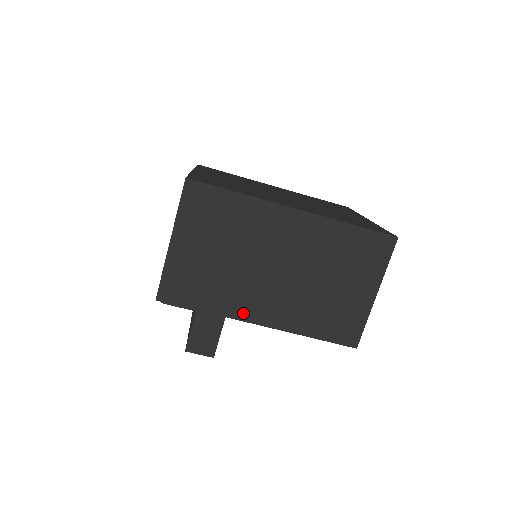
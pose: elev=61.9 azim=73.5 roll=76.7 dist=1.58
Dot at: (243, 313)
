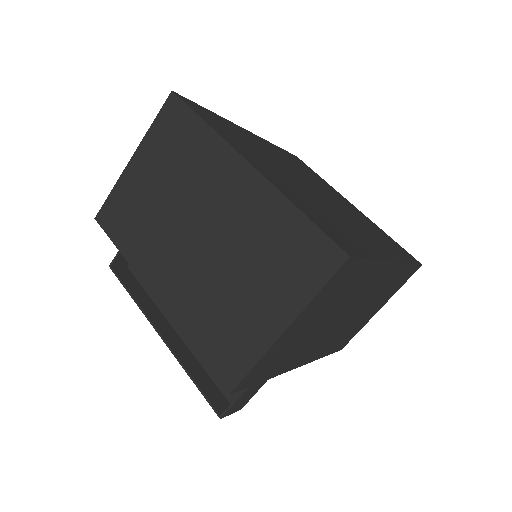
Dot at: (294, 364)
